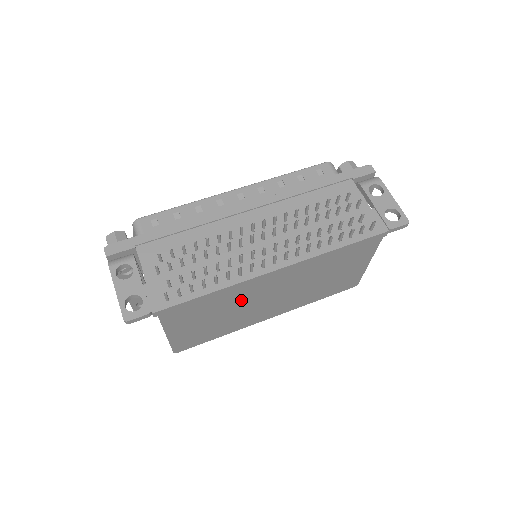
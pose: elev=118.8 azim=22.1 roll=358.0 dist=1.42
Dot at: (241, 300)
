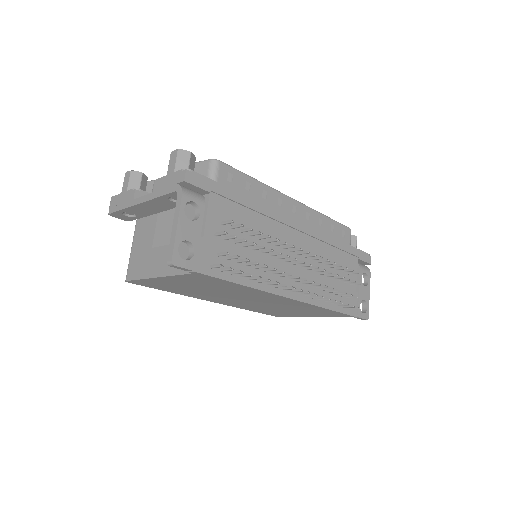
Dot at: (236, 293)
